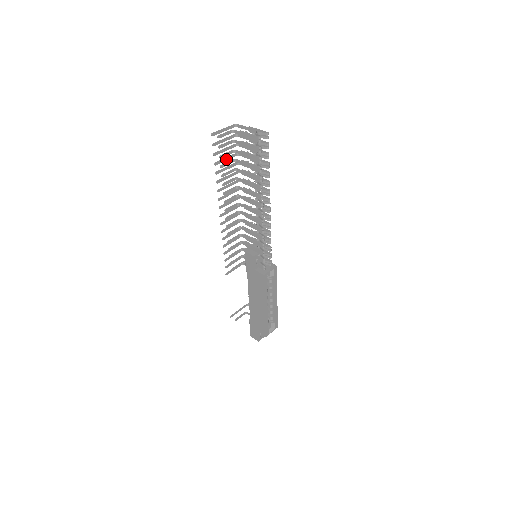
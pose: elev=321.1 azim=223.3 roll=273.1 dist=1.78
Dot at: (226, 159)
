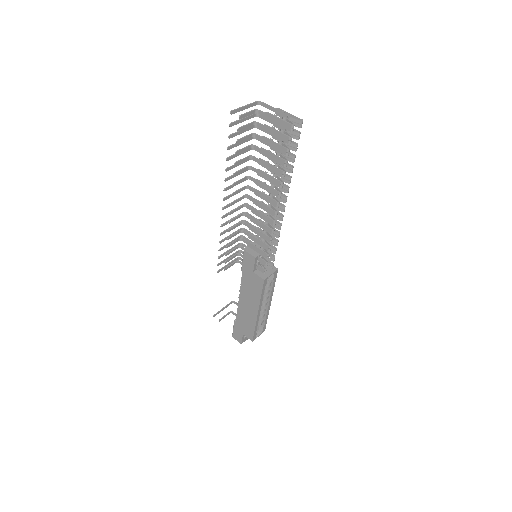
Dot at: (241, 143)
